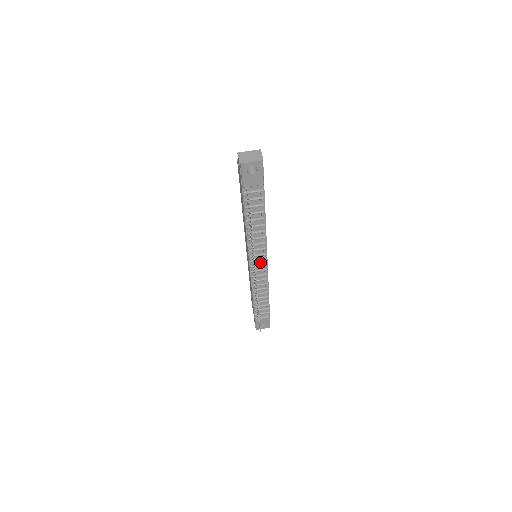
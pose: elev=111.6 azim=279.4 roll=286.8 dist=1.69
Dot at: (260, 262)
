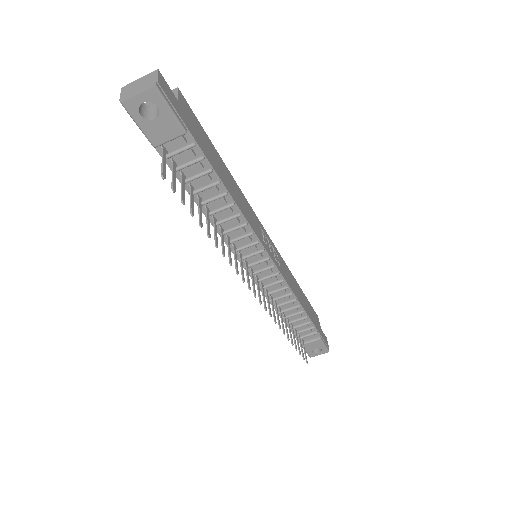
Dot at: (262, 264)
